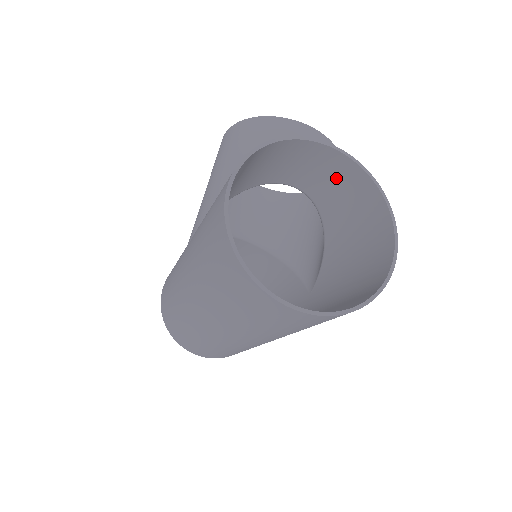
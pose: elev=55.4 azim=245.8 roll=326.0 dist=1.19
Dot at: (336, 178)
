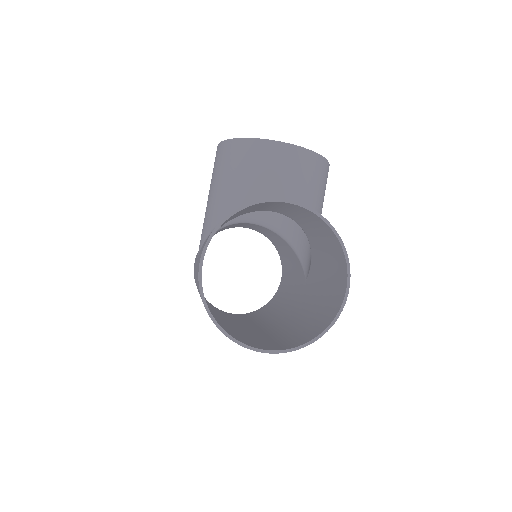
Dot at: (302, 215)
